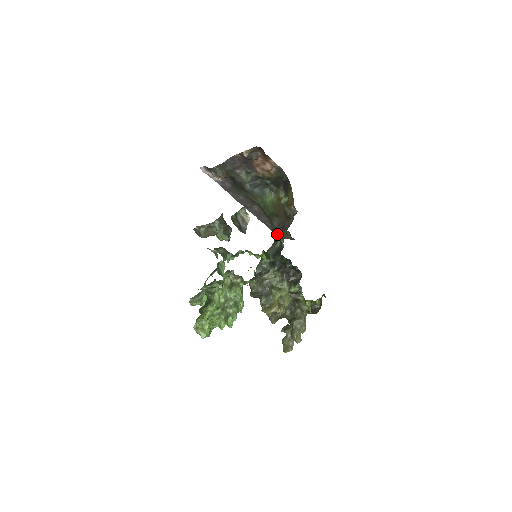
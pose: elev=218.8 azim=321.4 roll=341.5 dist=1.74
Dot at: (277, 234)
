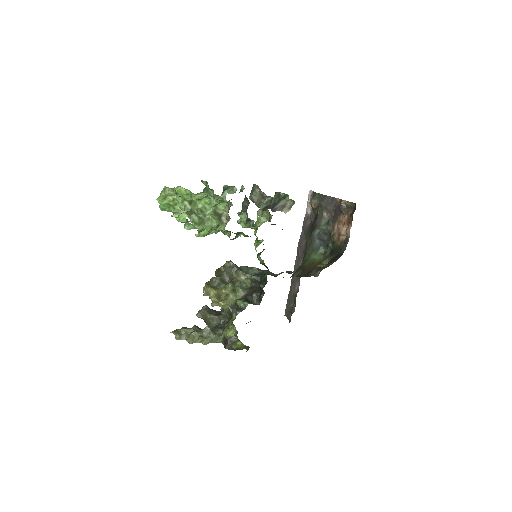
Dot at: occluded
